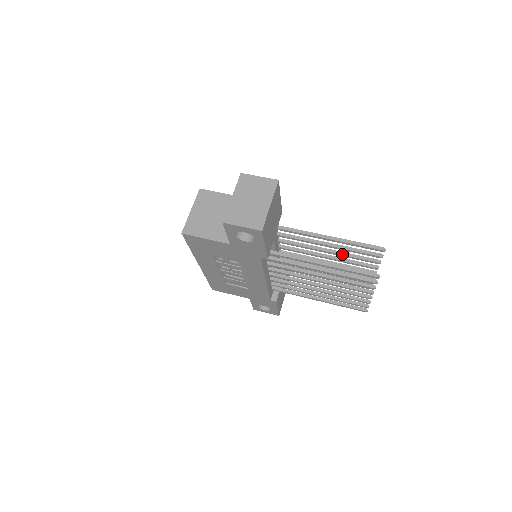
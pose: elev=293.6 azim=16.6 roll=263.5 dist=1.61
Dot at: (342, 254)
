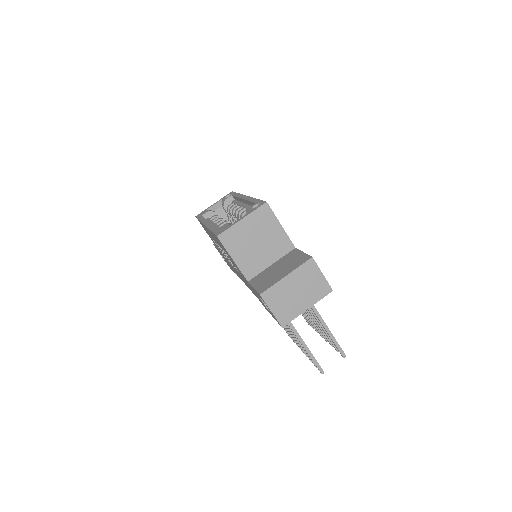
Dot at: (316, 321)
